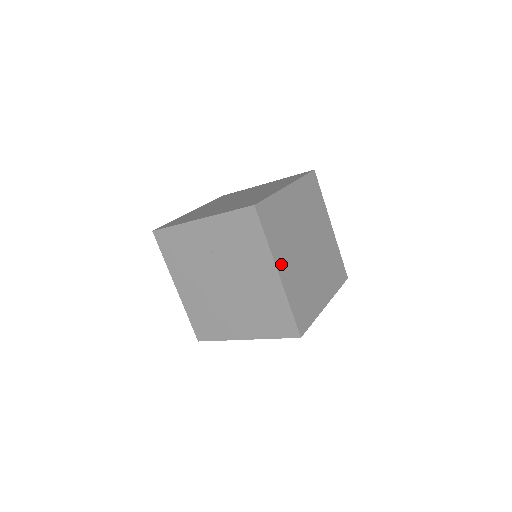
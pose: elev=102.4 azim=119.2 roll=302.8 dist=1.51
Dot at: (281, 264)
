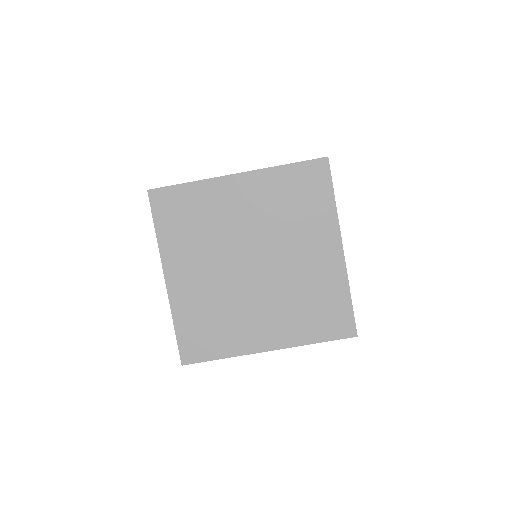
Dot at: occluded
